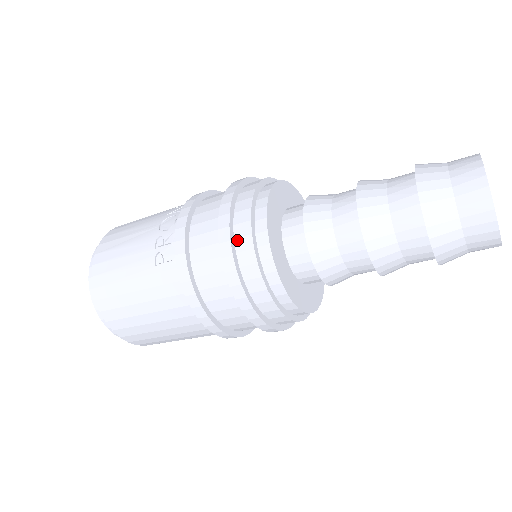
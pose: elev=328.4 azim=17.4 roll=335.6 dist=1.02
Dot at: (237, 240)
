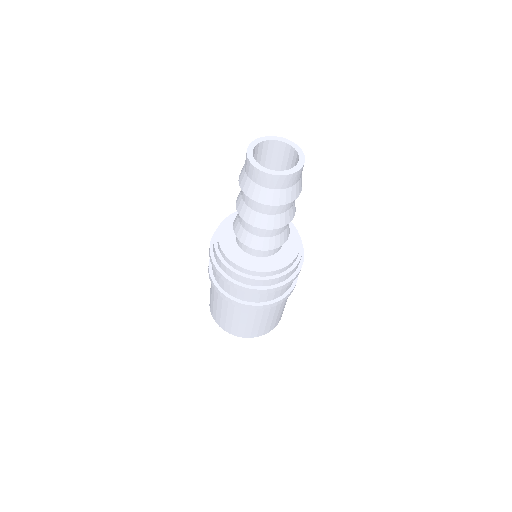
Dot at: occluded
